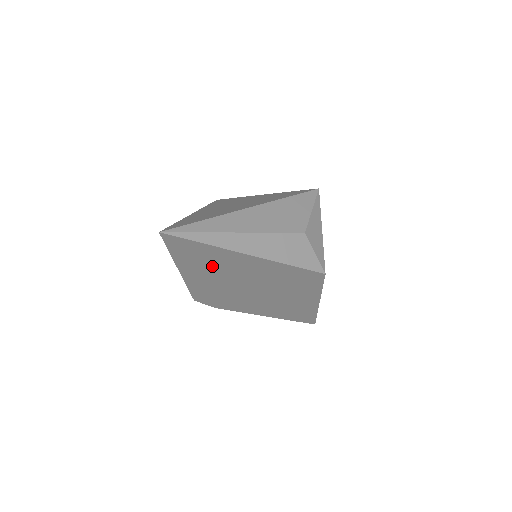
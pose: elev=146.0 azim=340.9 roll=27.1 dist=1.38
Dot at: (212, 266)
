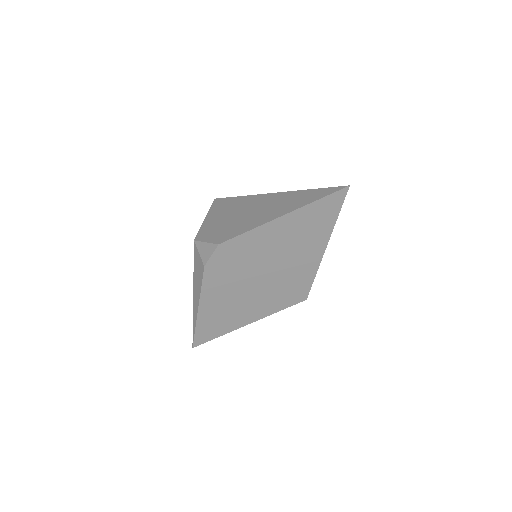
Dot at: (301, 232)
